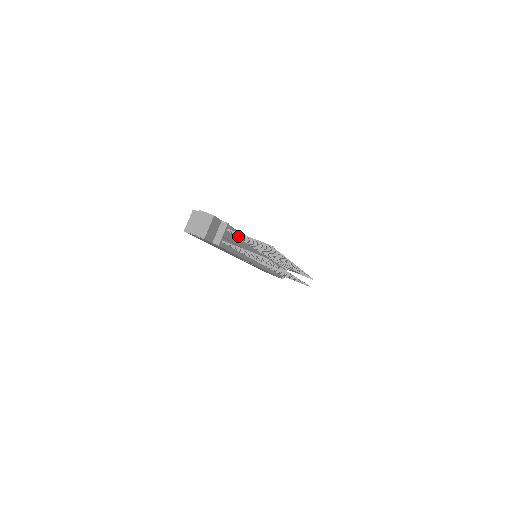
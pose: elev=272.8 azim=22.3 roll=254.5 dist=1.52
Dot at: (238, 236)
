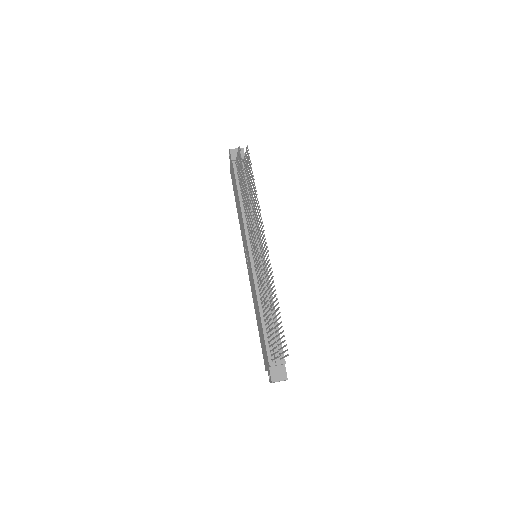
Dot at: (246, 174)
